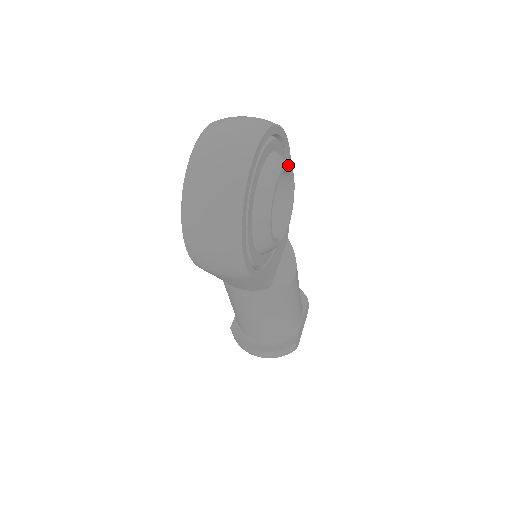
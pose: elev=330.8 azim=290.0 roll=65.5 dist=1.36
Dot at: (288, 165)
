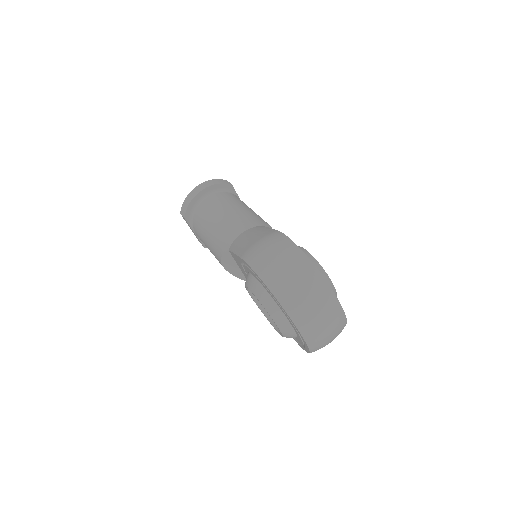
Dot at: (323, 269)
